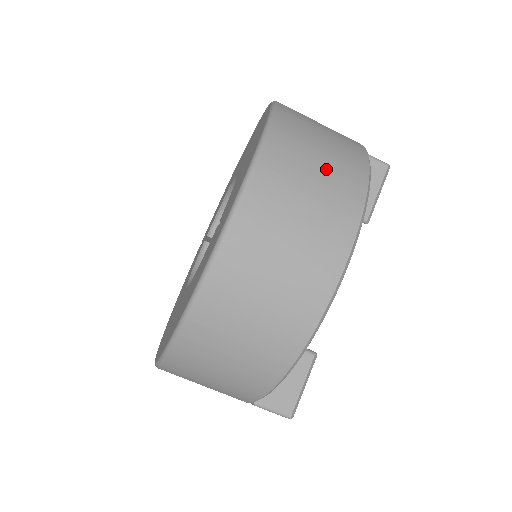
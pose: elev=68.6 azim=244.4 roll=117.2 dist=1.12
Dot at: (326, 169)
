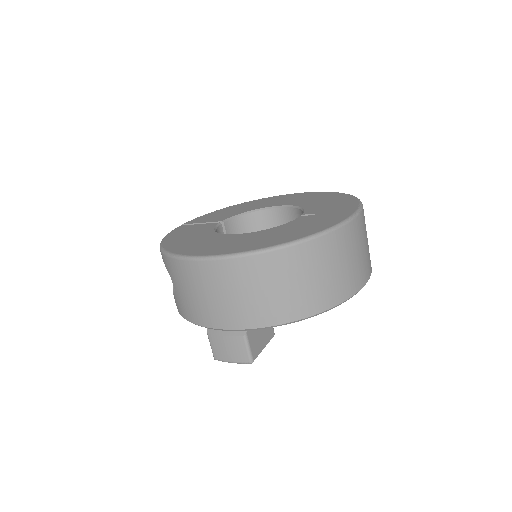
Dot at: occluded
